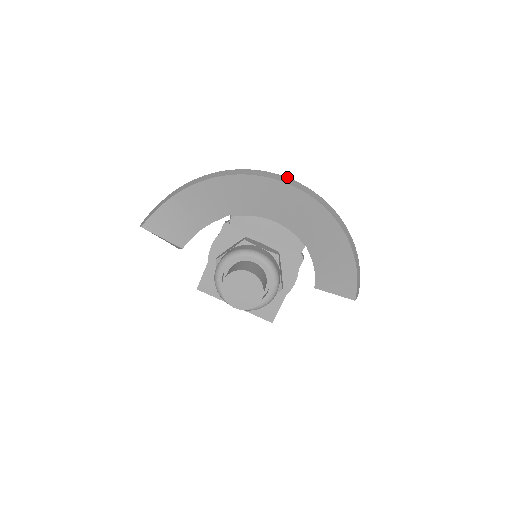
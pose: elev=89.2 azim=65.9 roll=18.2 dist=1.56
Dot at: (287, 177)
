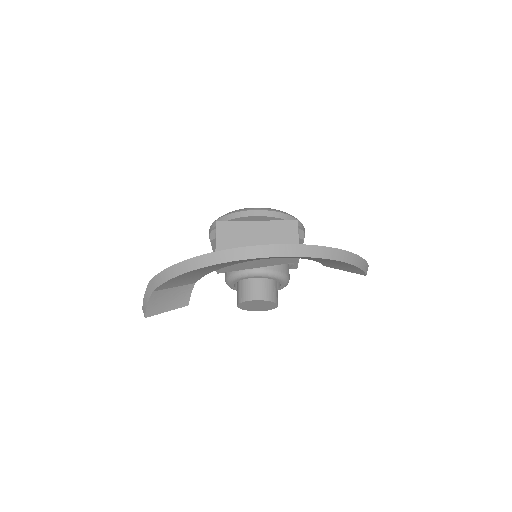
Dot at: (251, 246)
